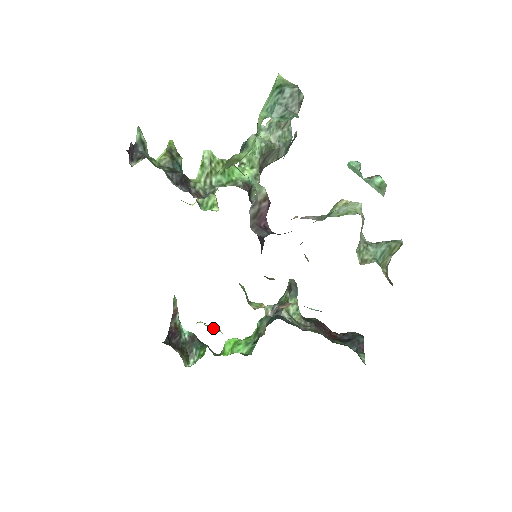
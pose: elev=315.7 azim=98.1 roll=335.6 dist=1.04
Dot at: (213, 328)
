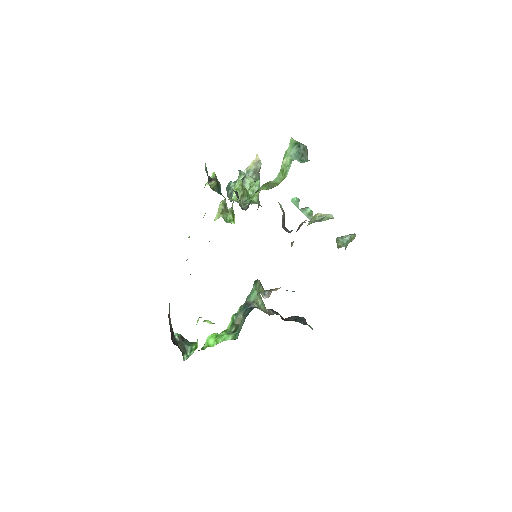
Dot at: (209, 322)
